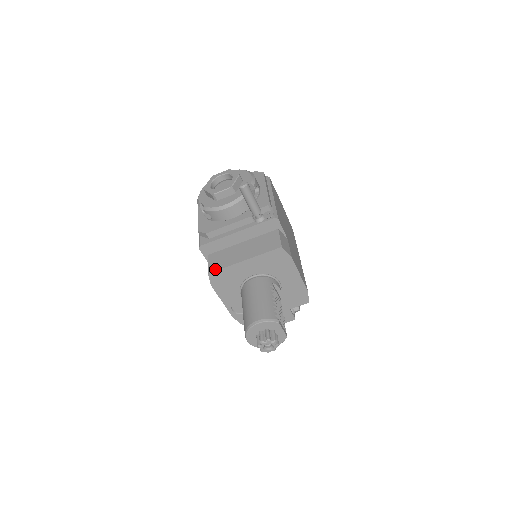
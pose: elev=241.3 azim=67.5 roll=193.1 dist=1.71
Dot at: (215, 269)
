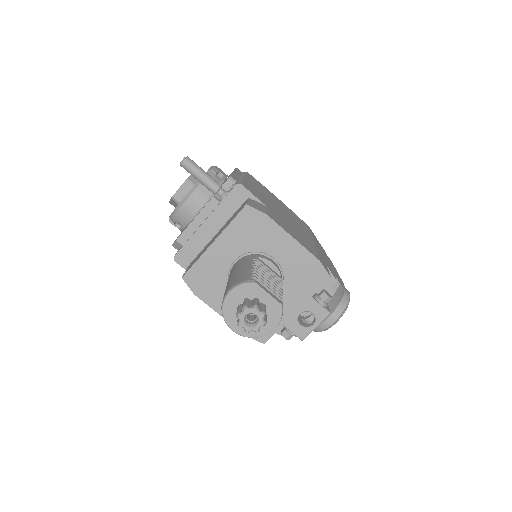
Dot at: (188, 269)
